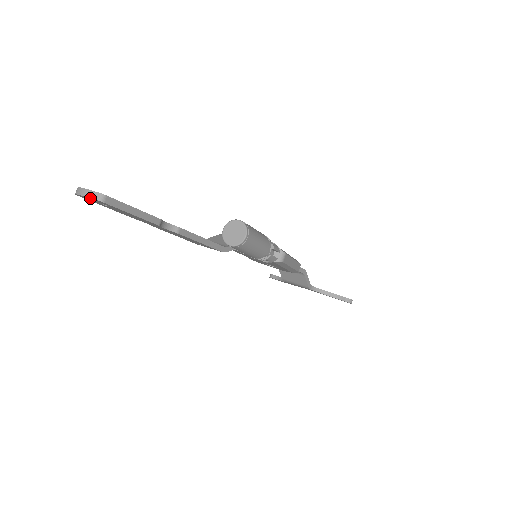
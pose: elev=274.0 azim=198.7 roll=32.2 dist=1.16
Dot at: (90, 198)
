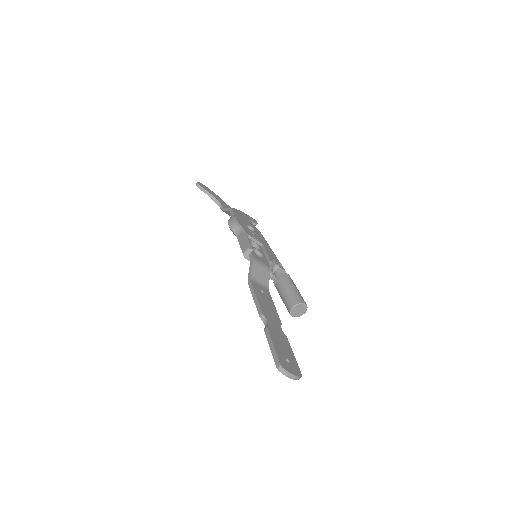
Dot at: (293, 378)
